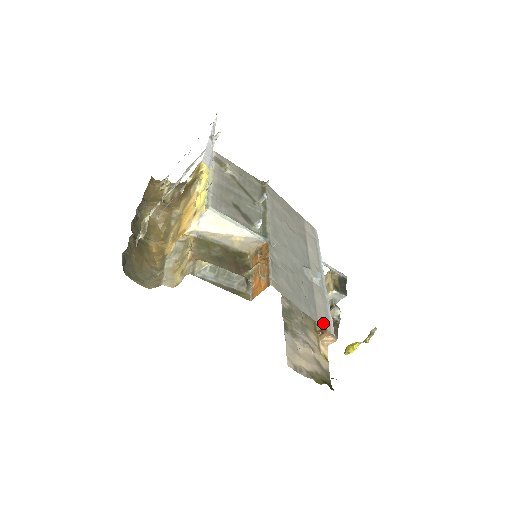
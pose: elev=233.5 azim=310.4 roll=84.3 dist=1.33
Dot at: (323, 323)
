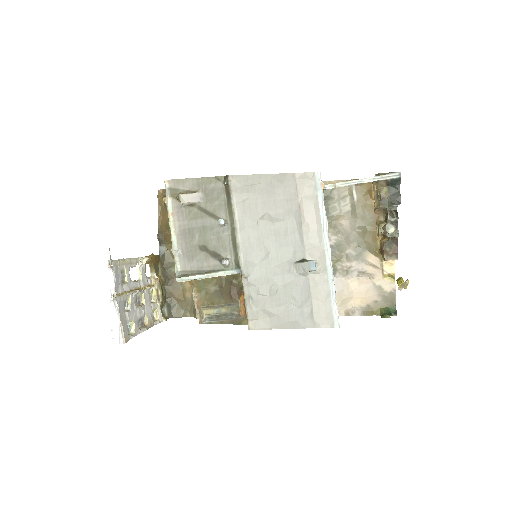
Dot at: (321, 323)
